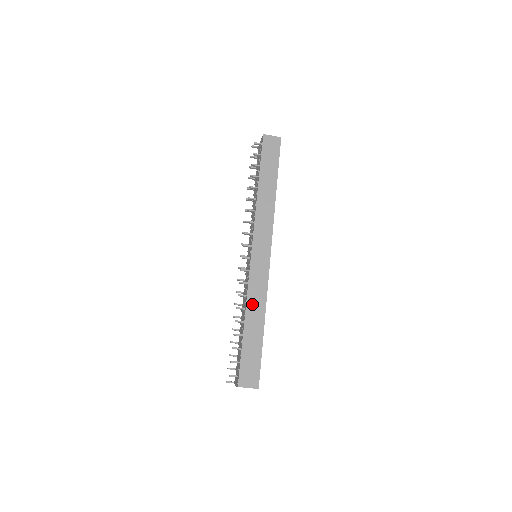
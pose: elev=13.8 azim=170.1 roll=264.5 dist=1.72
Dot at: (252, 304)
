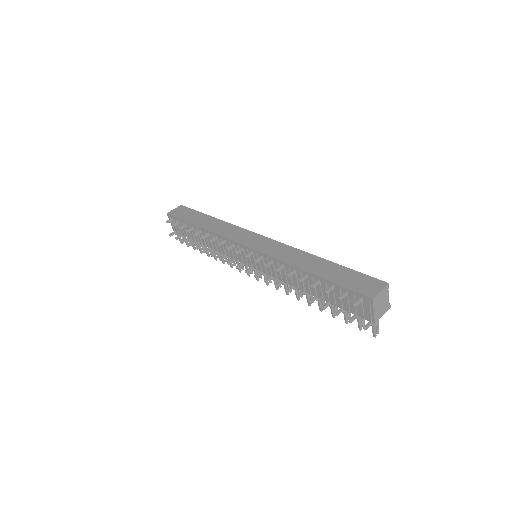
Dot at: (294, 261)
